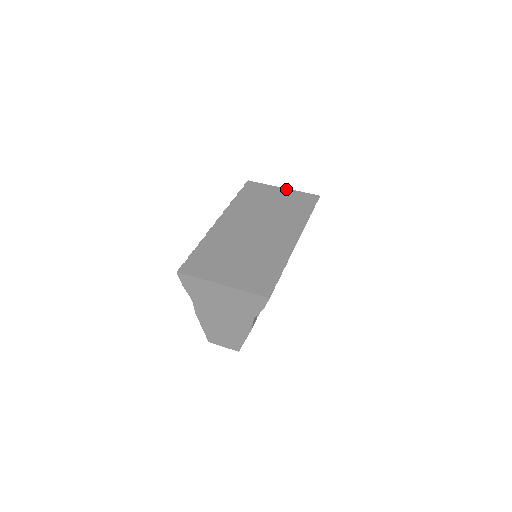
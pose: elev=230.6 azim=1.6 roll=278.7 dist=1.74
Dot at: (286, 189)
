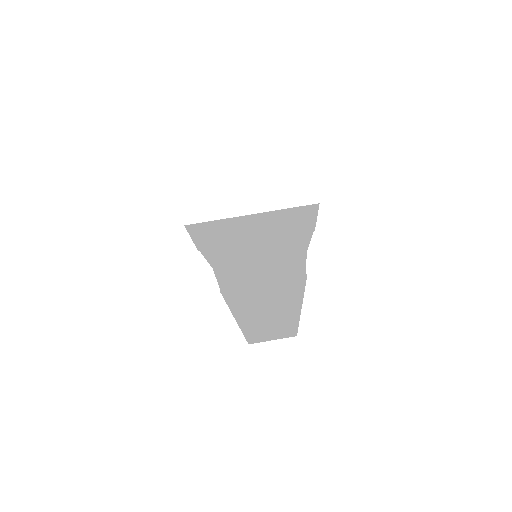
Dot at: occluded
